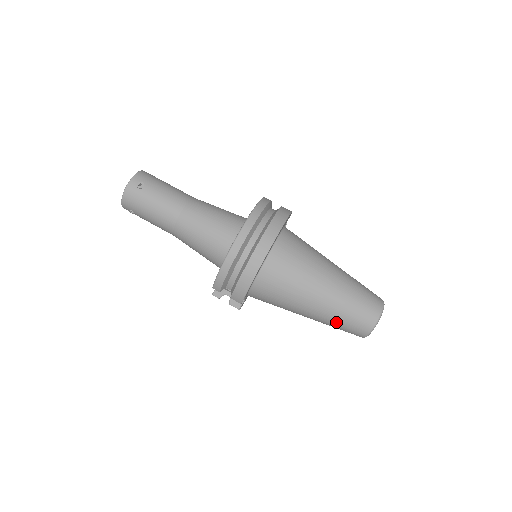
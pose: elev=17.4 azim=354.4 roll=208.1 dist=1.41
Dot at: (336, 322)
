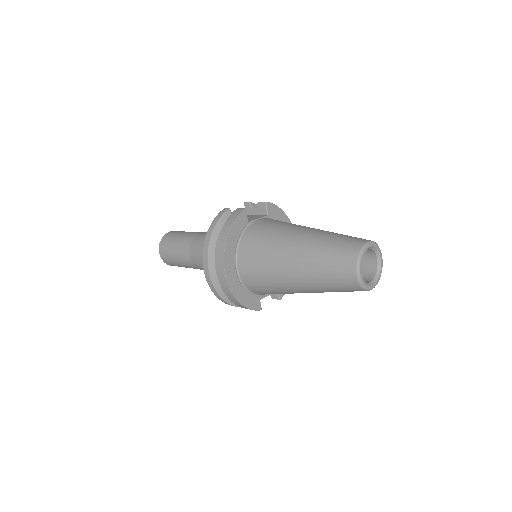
Dot at: occluded
